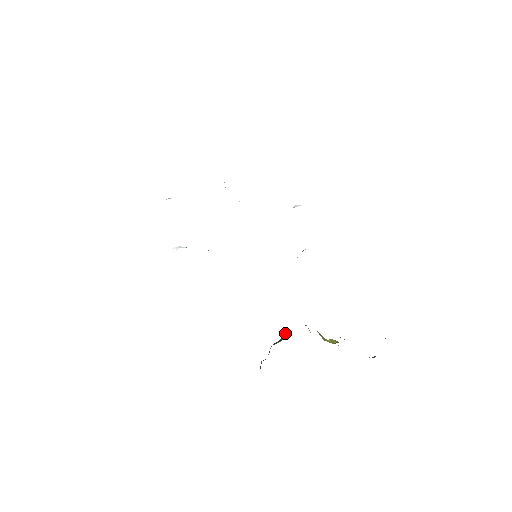
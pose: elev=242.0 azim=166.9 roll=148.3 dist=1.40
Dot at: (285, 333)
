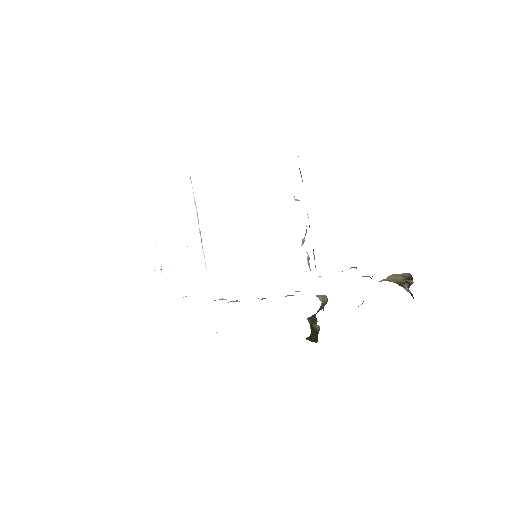
Dot at: (308, 317)
